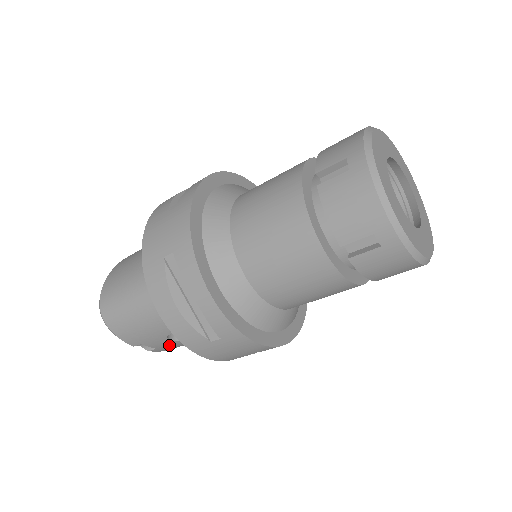
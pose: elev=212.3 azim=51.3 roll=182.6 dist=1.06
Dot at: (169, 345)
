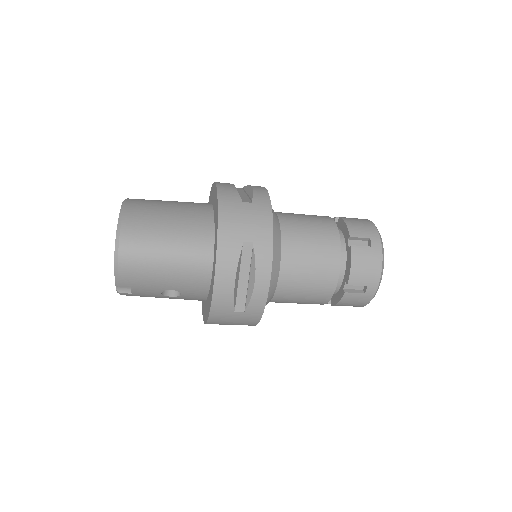
Dot at: (148, 295)
